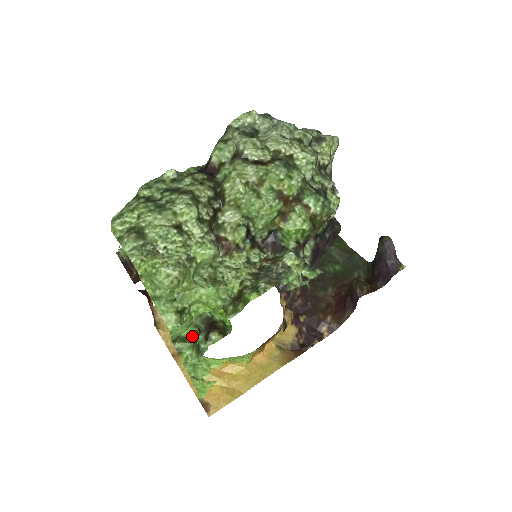
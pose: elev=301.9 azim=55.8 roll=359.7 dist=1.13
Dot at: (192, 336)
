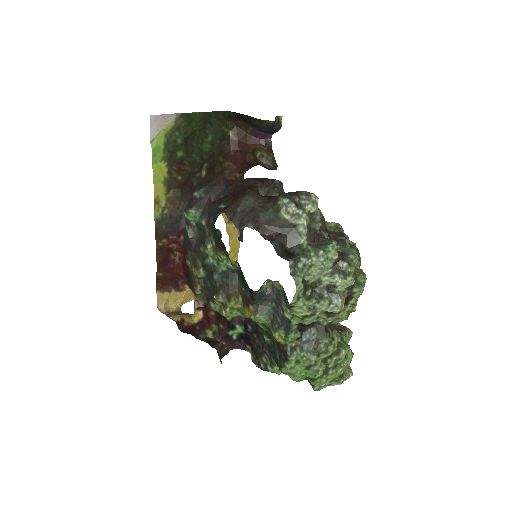
Dot at: occluded
